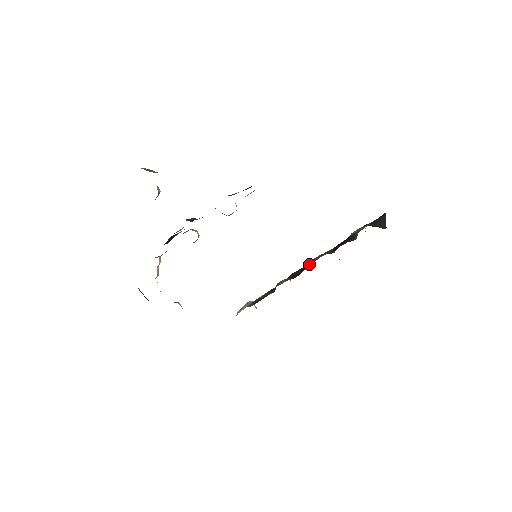
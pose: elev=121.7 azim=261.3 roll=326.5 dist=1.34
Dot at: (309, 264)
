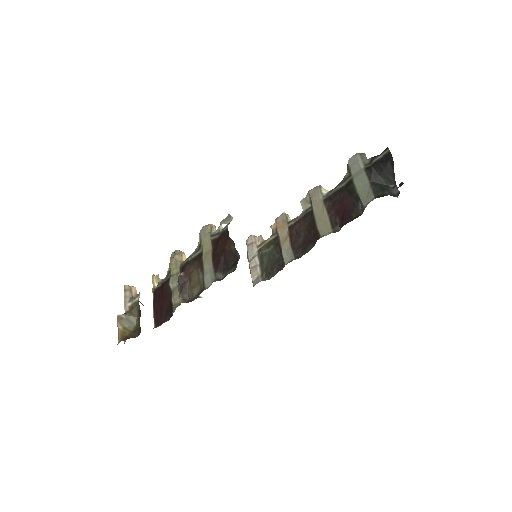
Dot at: (312, 233)
